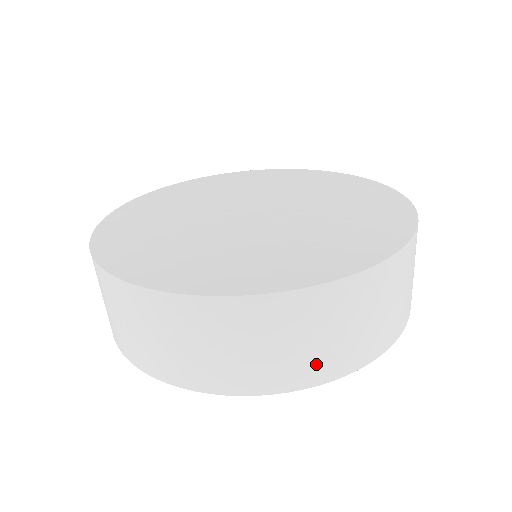
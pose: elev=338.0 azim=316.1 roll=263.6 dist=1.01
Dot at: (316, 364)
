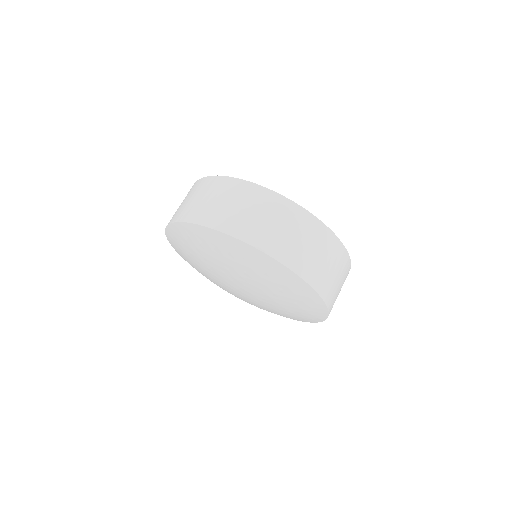
Dot at: (240, 224)
